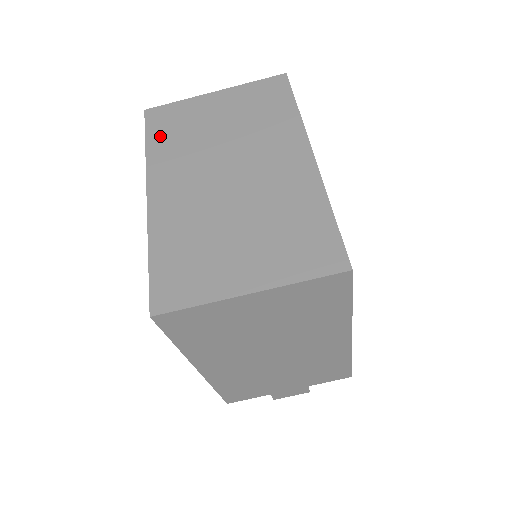
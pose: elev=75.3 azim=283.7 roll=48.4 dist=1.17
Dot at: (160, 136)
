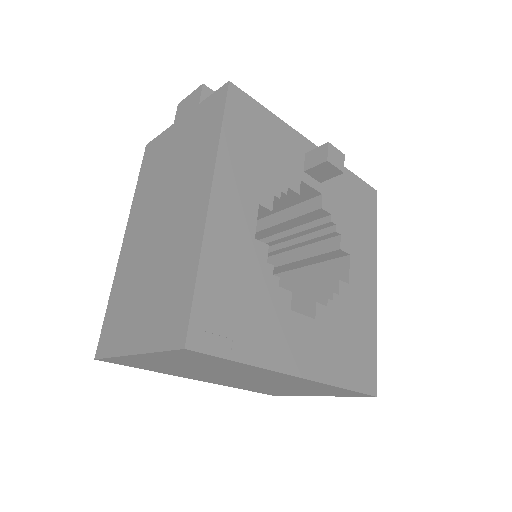
Dot at: (146, 368)
